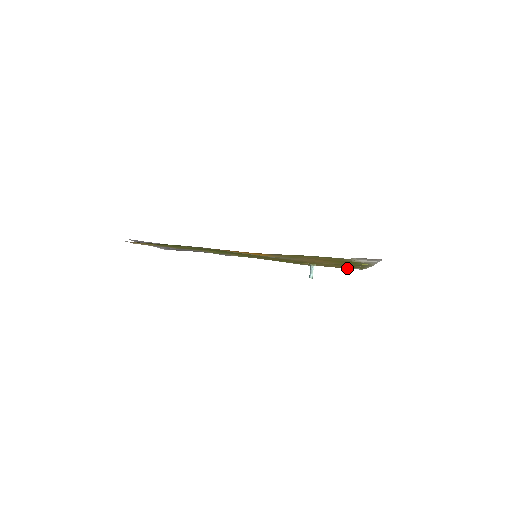
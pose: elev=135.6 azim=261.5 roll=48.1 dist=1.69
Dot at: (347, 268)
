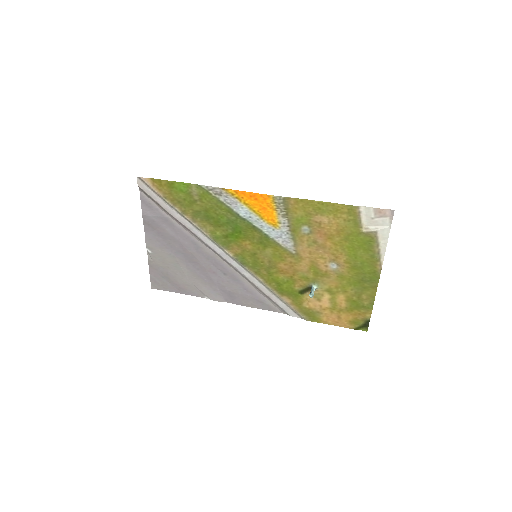
Dot at: (350, 325)
